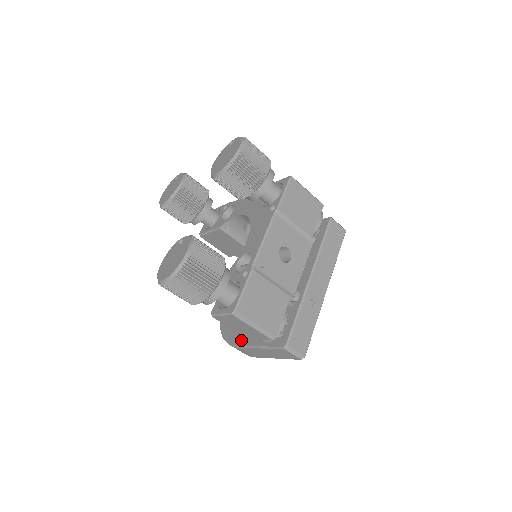
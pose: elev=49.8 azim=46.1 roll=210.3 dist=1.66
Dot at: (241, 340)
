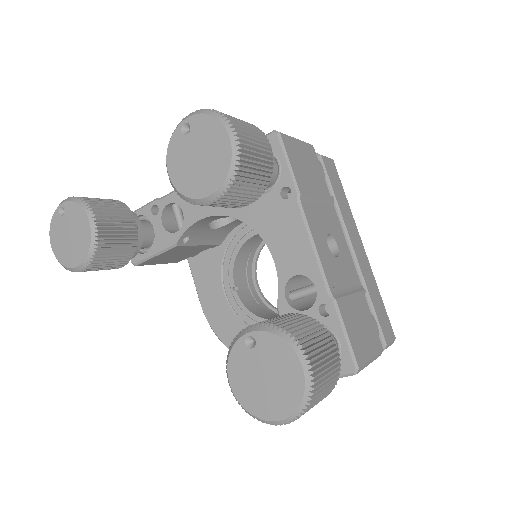
Dot at: occluded
